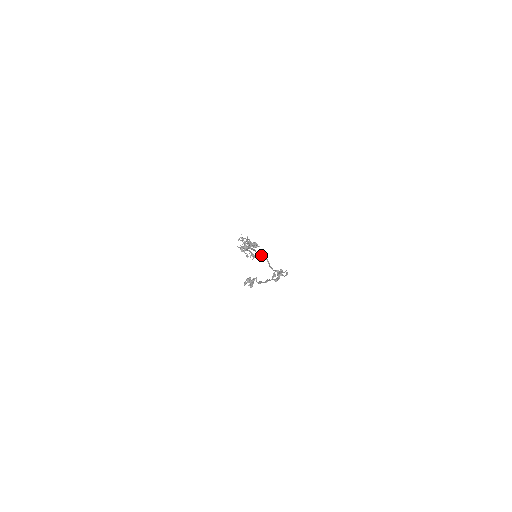
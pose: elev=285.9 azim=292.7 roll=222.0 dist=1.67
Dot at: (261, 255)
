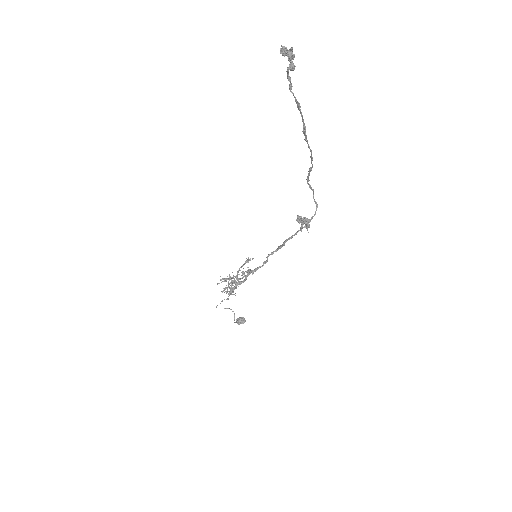
Dot at: (261, 266)
